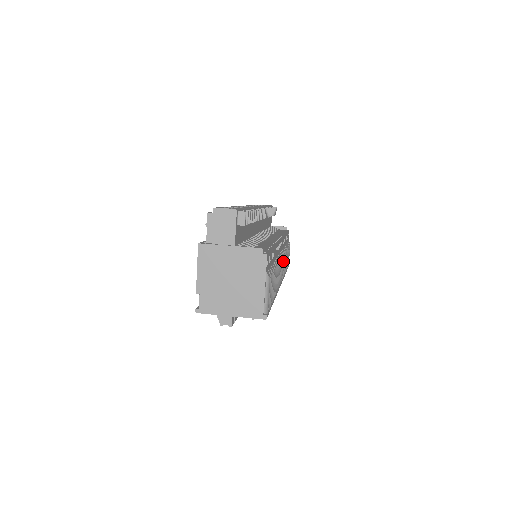
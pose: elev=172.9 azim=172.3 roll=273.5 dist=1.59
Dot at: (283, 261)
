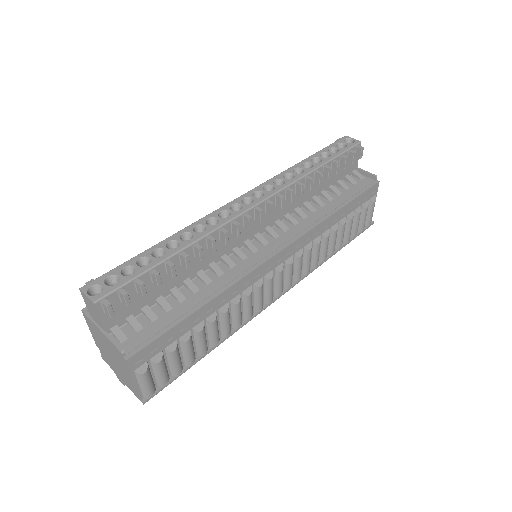
Dot at: (291, 269)
